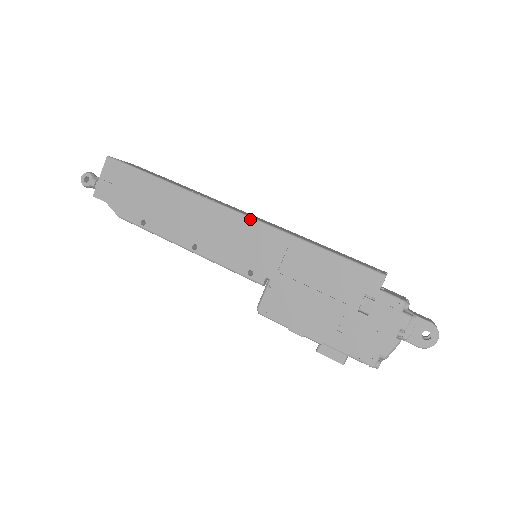
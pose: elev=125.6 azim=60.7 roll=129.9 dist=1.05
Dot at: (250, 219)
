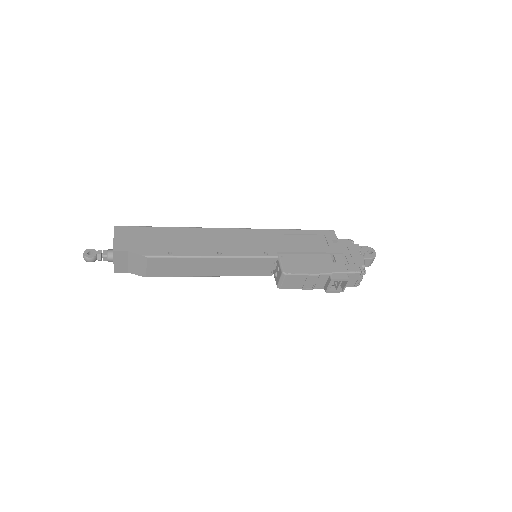
Dot at: (246, 229)
